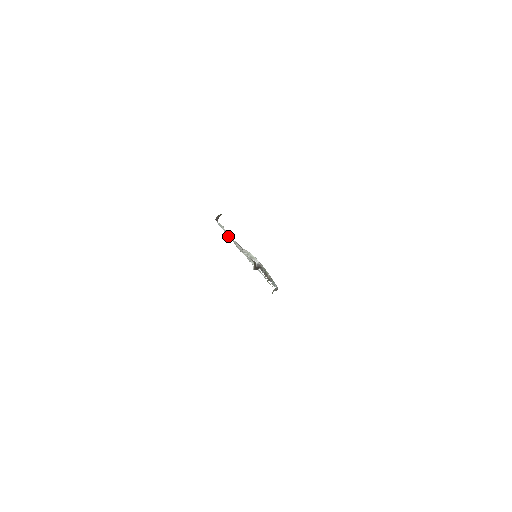
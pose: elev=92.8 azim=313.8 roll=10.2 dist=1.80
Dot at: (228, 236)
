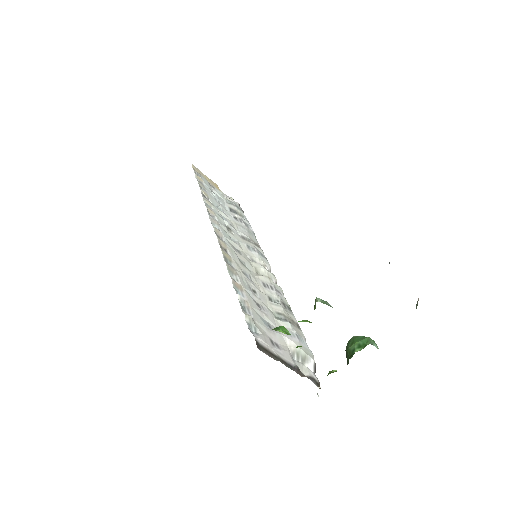
Dot at: (231, 274)
